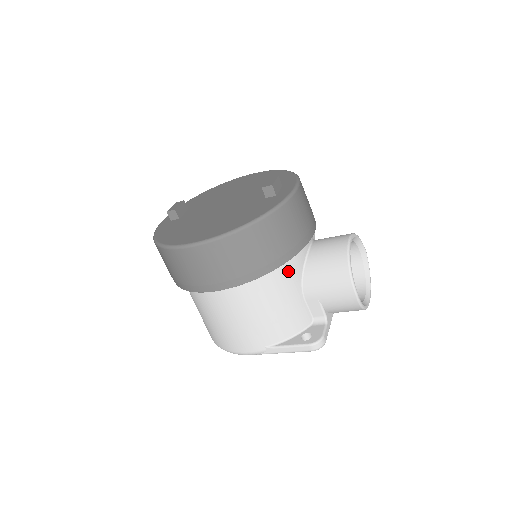
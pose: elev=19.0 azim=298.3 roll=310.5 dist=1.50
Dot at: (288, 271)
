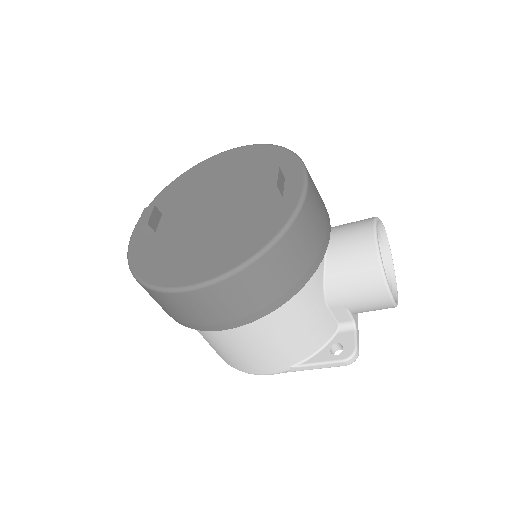
Dot at: (309, 285)
